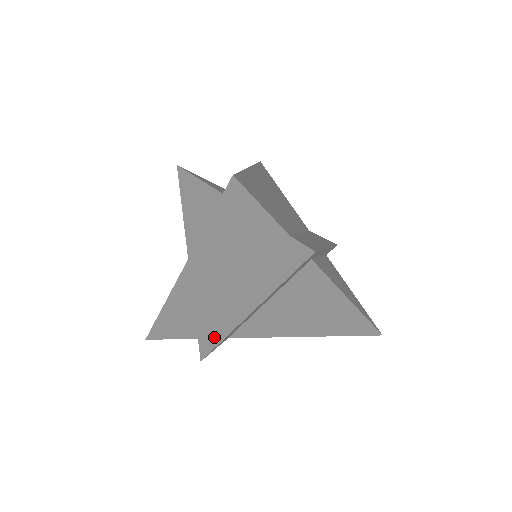
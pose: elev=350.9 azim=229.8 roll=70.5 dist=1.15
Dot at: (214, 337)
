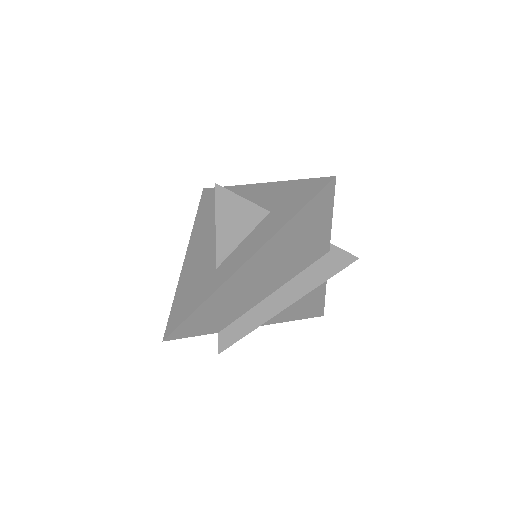
Dot at: occluded
